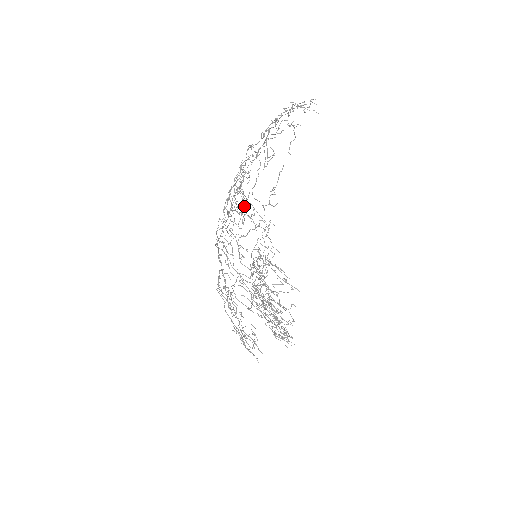
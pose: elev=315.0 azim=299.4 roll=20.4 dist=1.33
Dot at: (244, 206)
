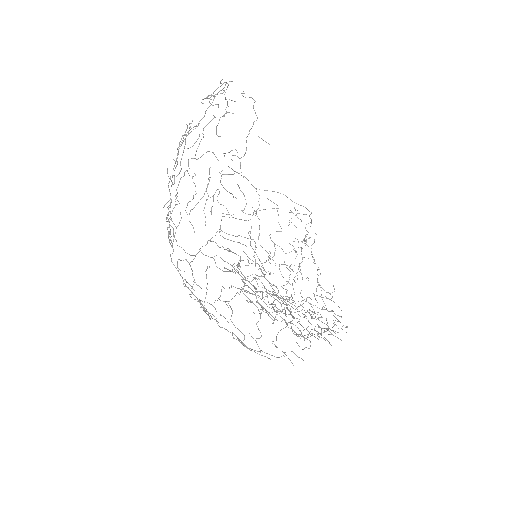
Dot at: (169, 225)
